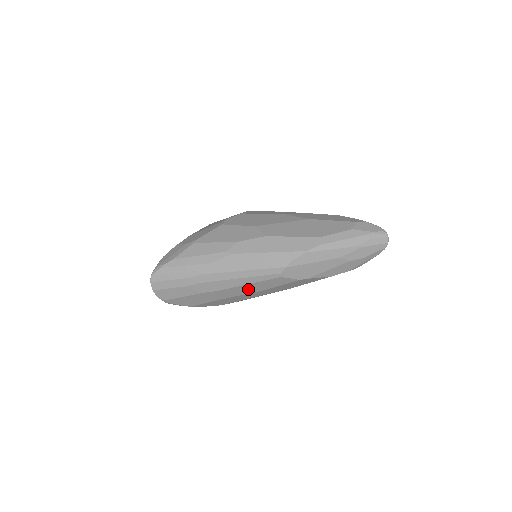
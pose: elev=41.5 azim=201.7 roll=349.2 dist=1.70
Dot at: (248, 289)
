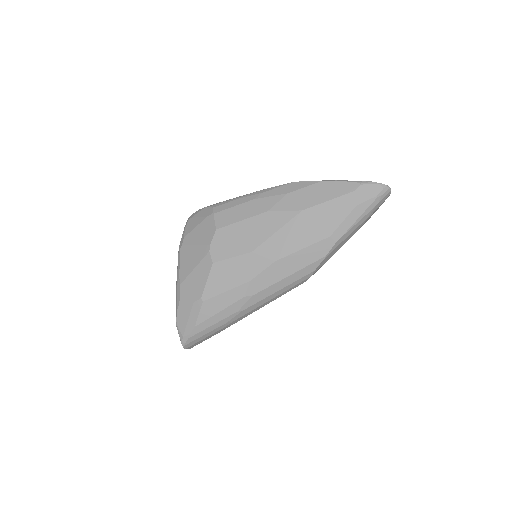
Dot at: occluded
